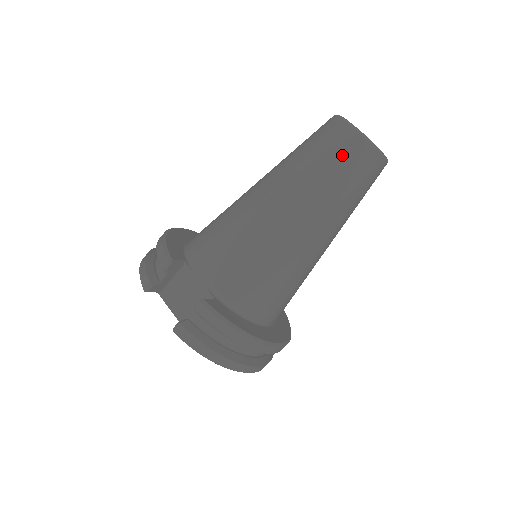
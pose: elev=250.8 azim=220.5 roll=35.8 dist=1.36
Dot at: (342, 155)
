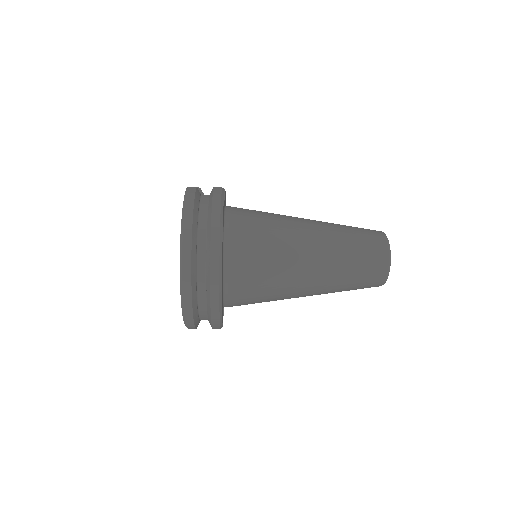
Dot at: occluded
